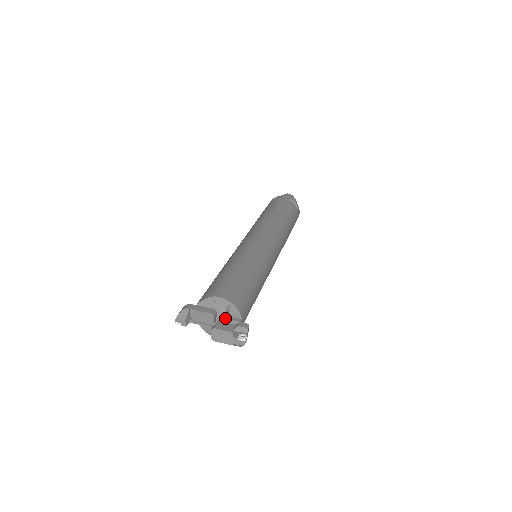
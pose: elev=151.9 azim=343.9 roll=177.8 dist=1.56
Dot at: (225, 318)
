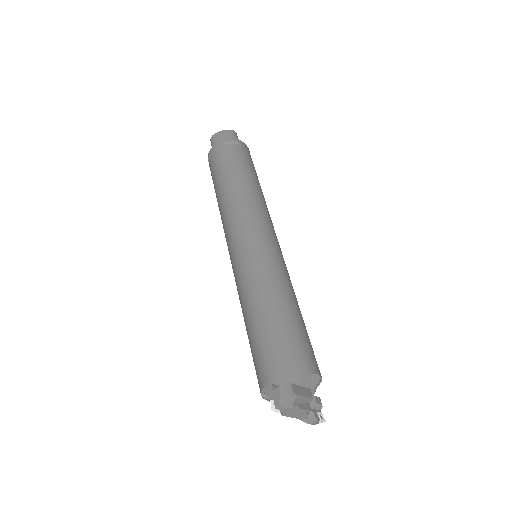
Dot at: occluded
